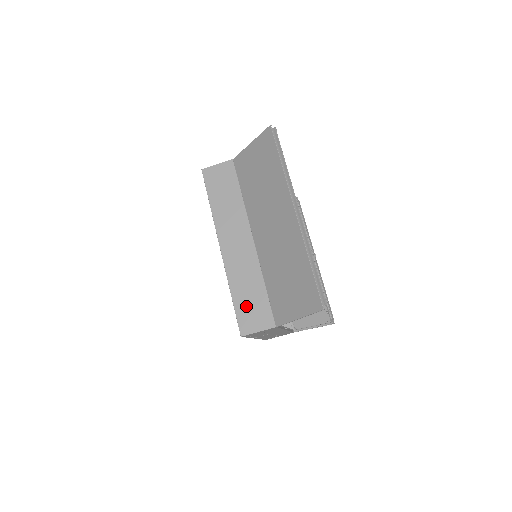
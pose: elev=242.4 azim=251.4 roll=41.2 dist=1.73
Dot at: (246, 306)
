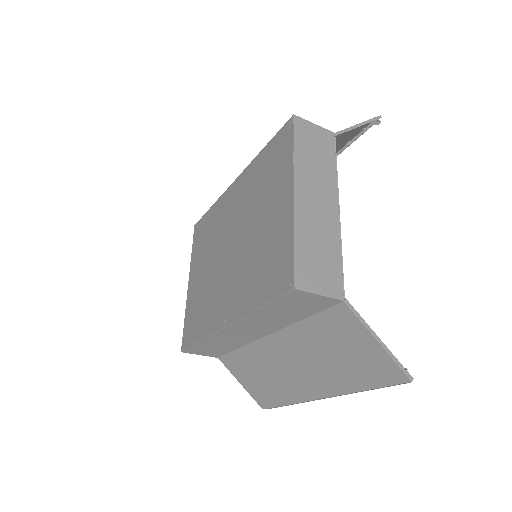
Dot at: (206, 348)
